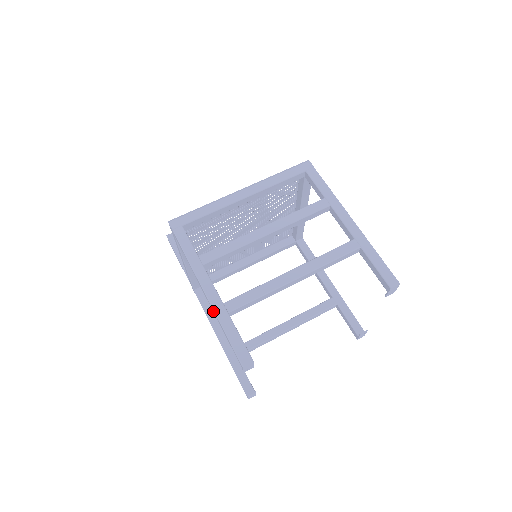
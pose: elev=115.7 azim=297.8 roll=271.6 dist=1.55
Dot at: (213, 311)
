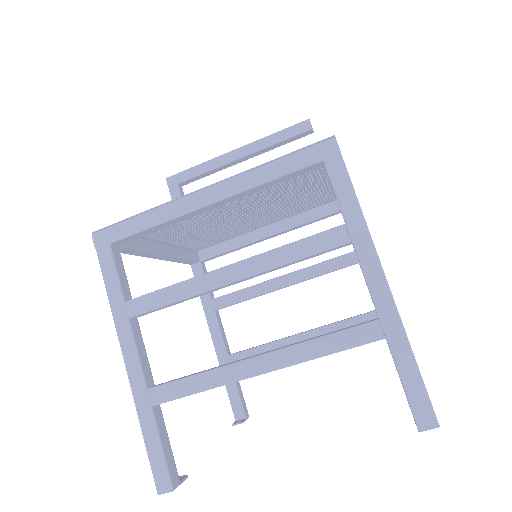
Dot at: (136, 393)
